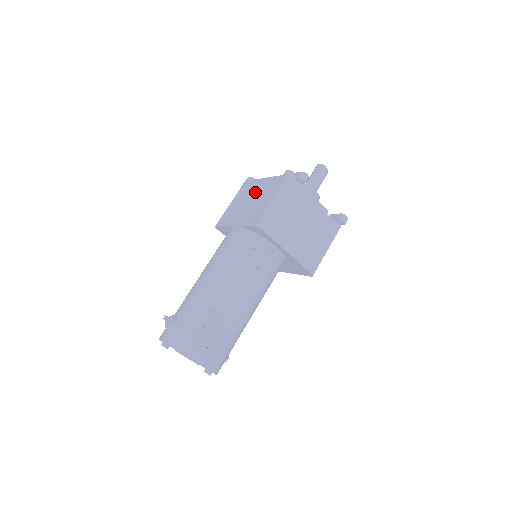
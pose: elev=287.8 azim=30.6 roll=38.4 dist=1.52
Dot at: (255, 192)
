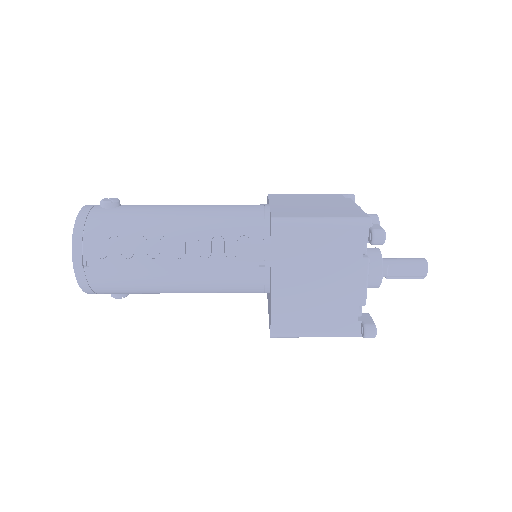
Dot at: (329, 203)
